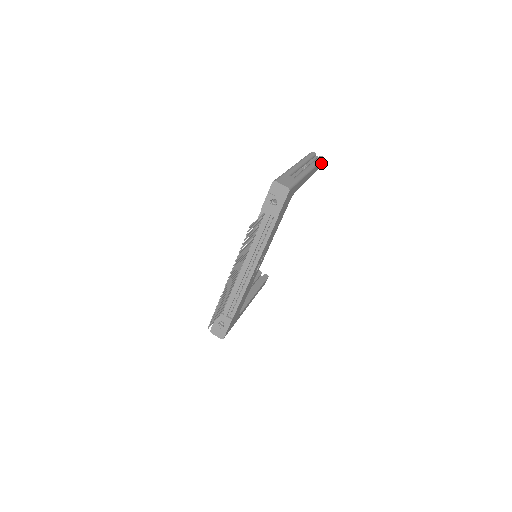
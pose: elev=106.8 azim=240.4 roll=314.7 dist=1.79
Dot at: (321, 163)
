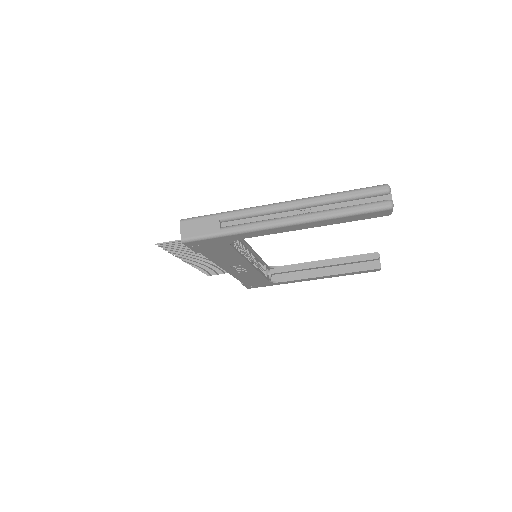
Dot at: (382, 212)
